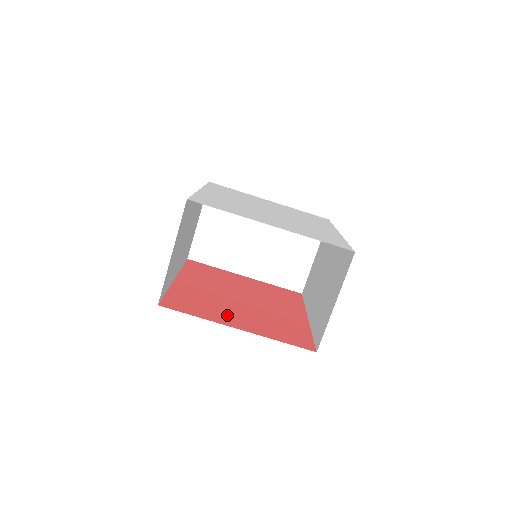
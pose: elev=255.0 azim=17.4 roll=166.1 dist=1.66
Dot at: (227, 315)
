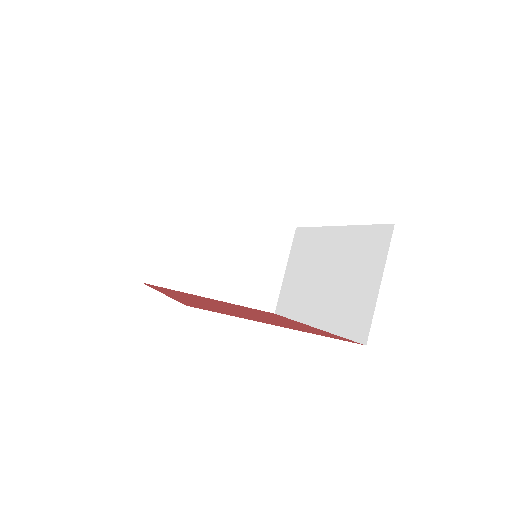
Dot at: (256, 318)
